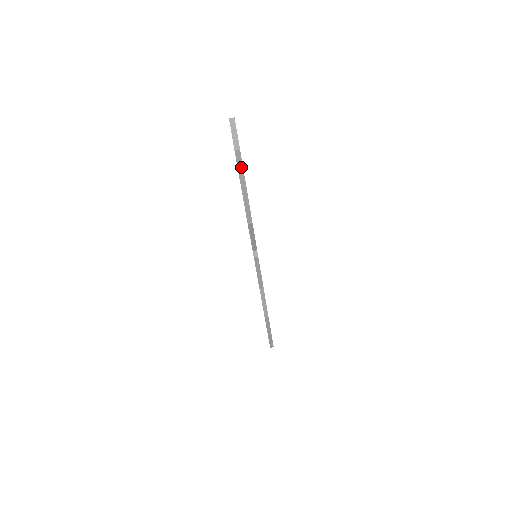
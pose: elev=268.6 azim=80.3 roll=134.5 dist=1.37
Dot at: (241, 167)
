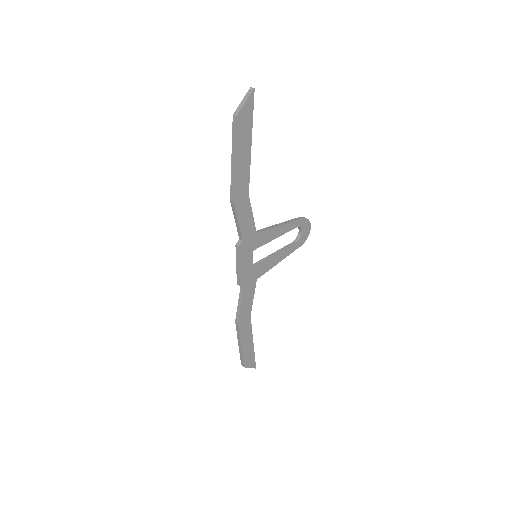
Dot at: (235, 135)
